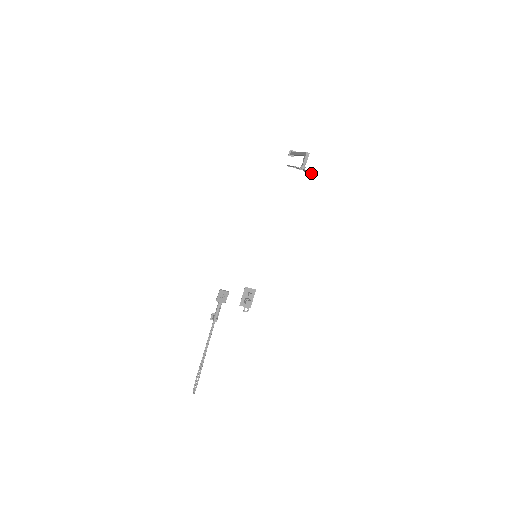
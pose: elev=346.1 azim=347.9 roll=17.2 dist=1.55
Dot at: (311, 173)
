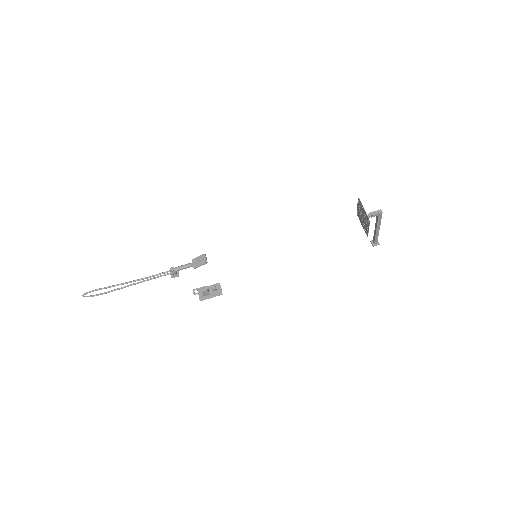
Dot at: (367, 229)
